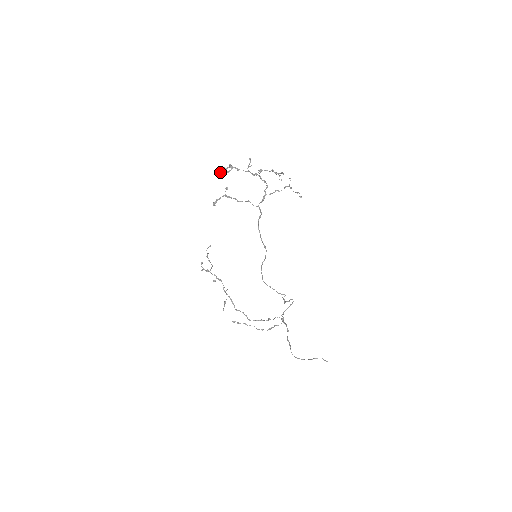
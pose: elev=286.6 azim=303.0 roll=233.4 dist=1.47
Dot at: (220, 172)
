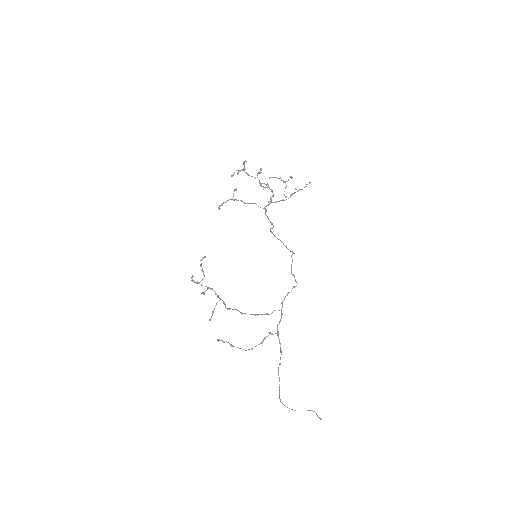
Dot at: (231, 175)
